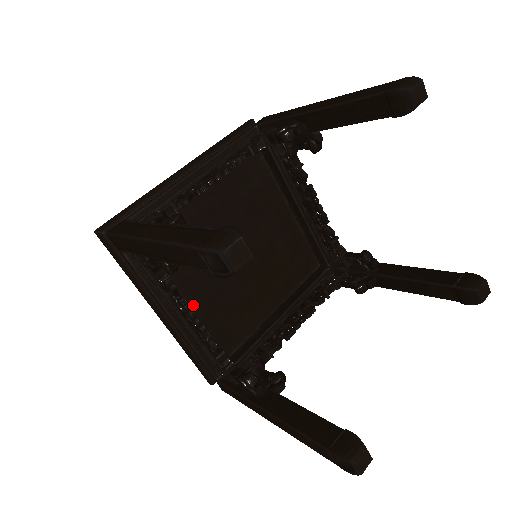
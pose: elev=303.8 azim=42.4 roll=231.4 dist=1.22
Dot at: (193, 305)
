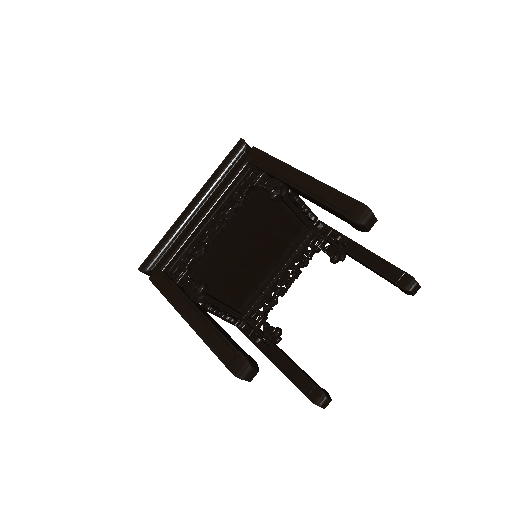
Dot at: (214, 290)
